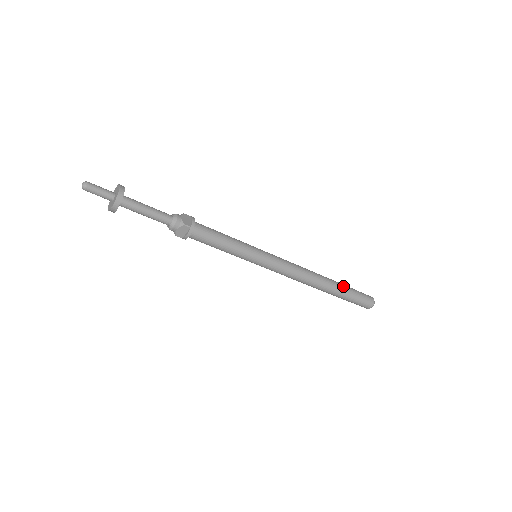
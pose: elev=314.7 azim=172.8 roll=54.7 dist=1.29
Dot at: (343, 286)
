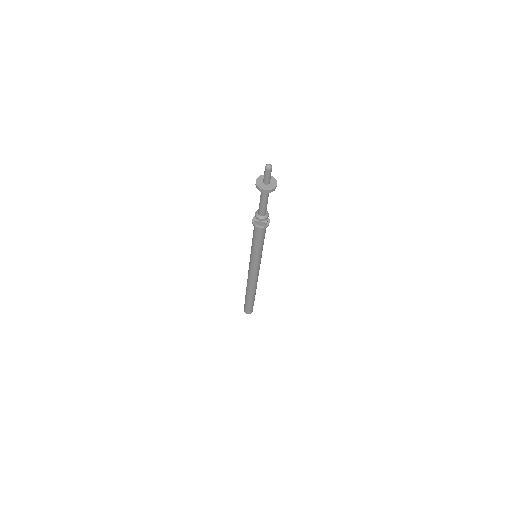
Dot at: occluded
